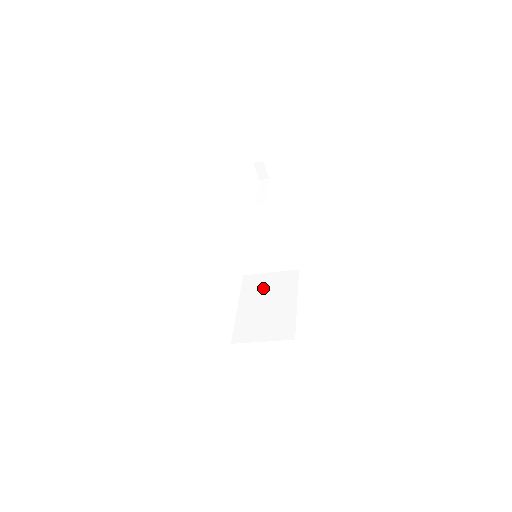
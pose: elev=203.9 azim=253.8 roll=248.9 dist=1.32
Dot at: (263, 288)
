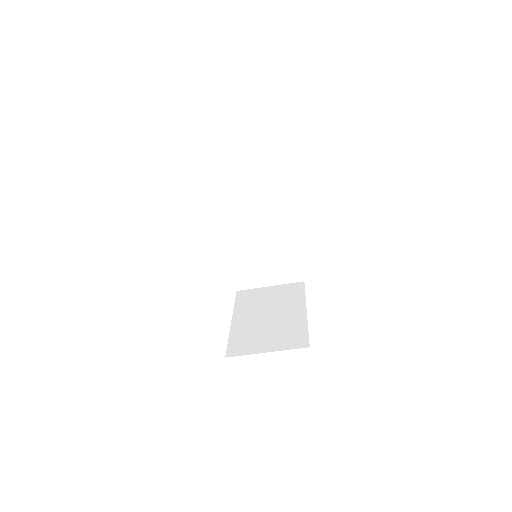
Dot at: (262, 301)
